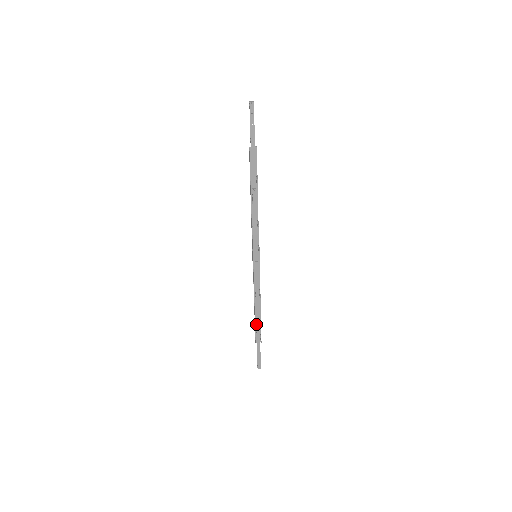
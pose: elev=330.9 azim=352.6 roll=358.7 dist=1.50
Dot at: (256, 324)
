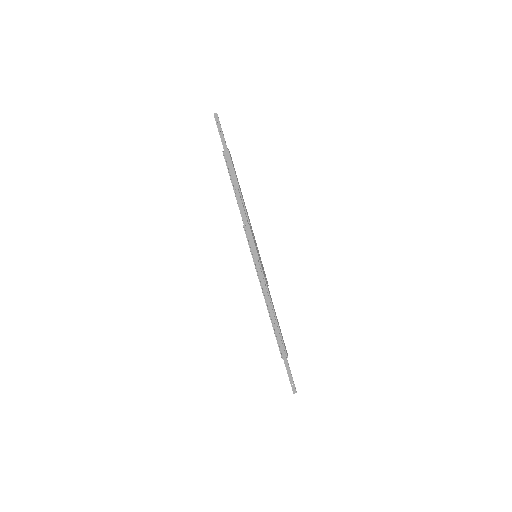
Dot at: (276, 334)
